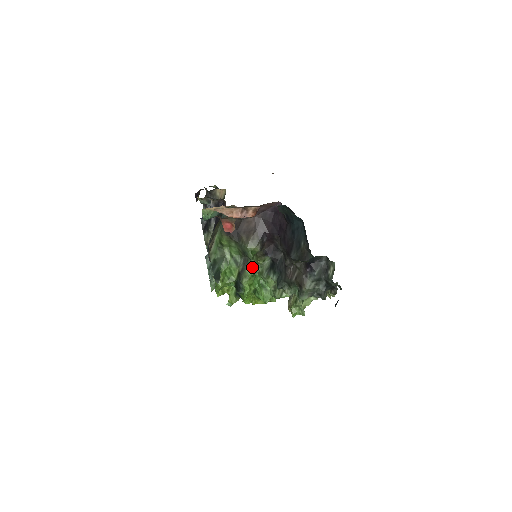
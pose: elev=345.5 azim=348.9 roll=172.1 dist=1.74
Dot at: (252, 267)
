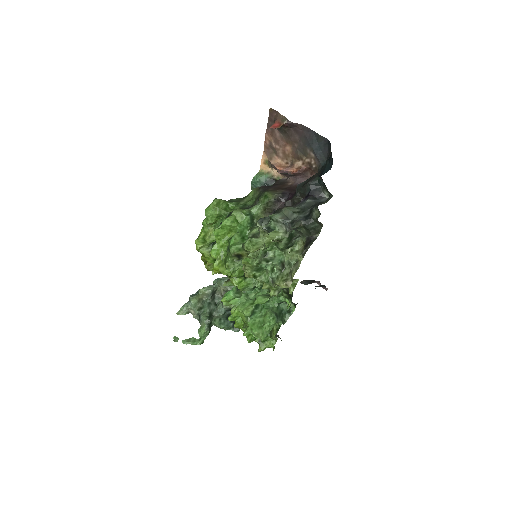
Dot at: (253, 212)
